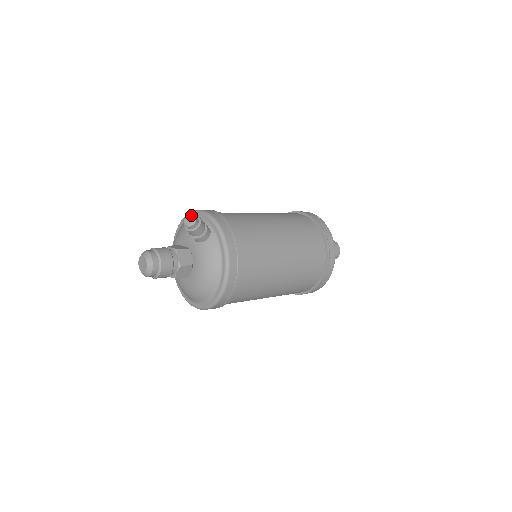
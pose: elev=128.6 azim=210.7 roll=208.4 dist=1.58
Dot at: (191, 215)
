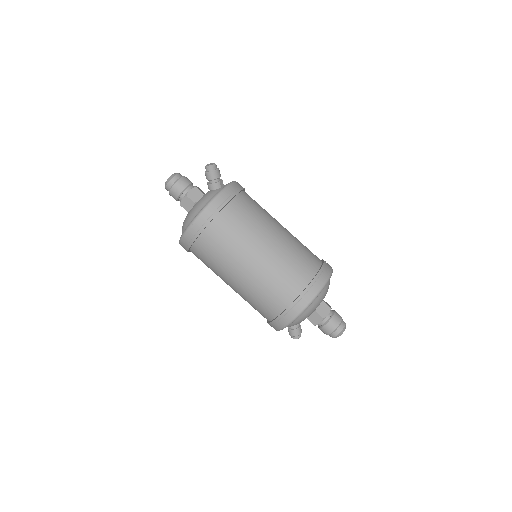
Dot at: (214, 163)
